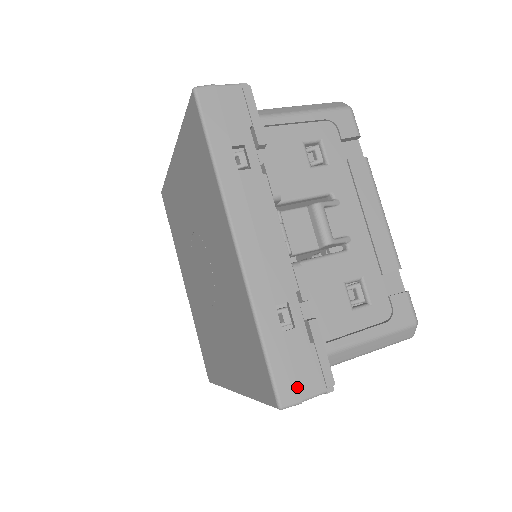
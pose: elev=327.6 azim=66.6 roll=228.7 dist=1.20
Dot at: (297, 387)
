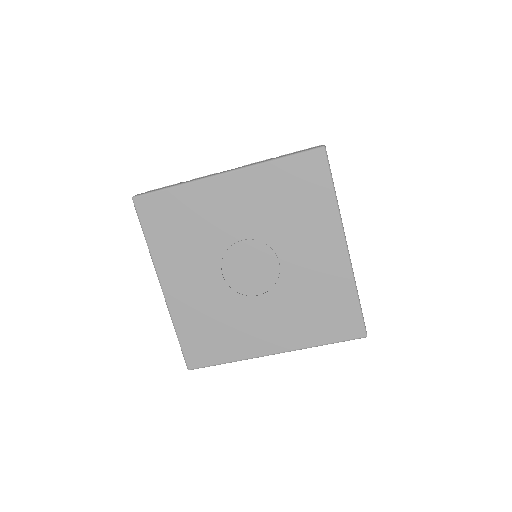
Dot at: occluded
